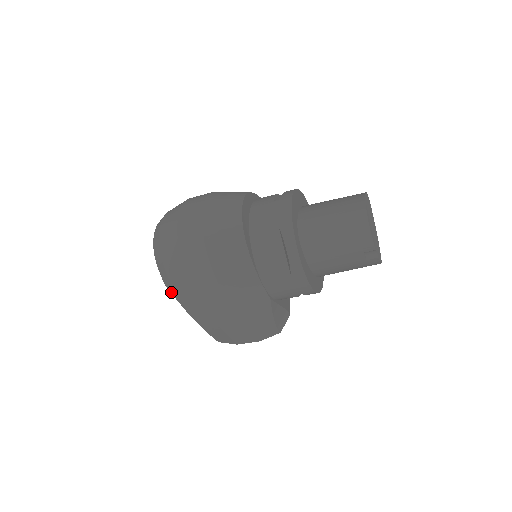
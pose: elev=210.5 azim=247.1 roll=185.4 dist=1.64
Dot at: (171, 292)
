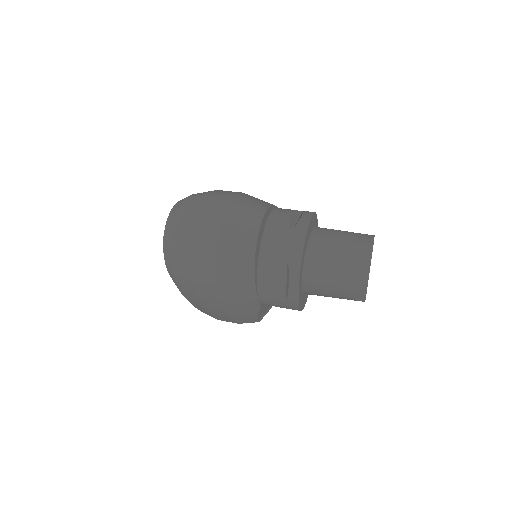
Dot at: occluded
